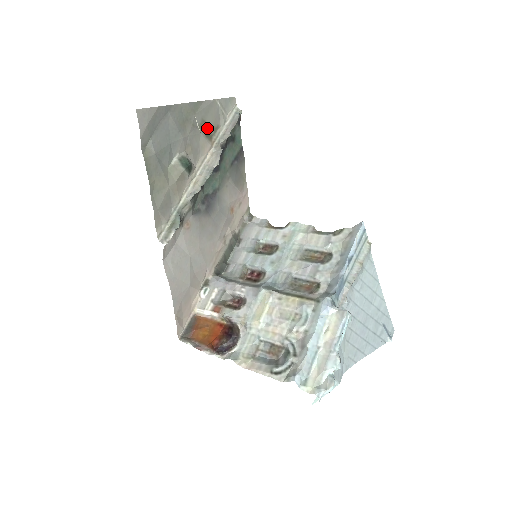
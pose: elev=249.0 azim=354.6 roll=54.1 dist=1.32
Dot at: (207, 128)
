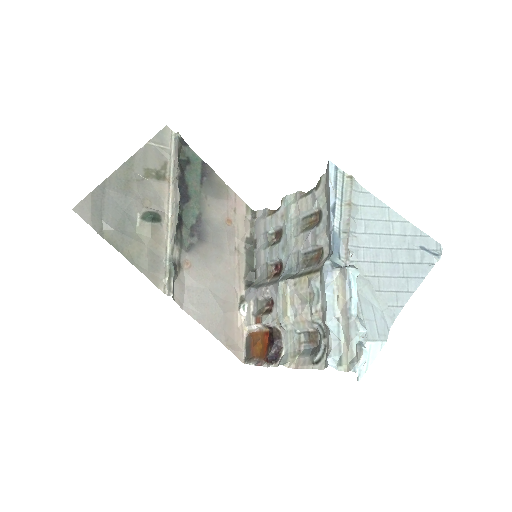
Dot at: (155, 172)
